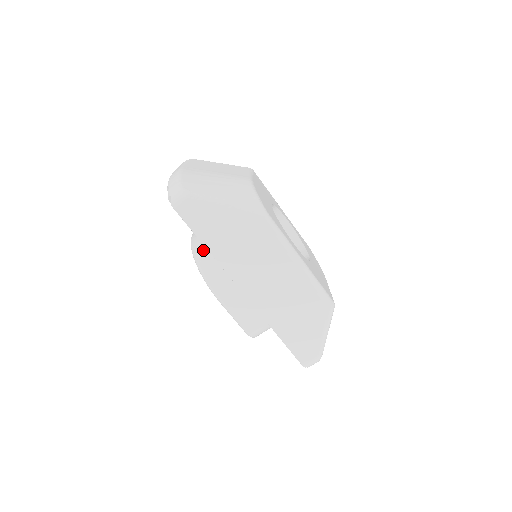
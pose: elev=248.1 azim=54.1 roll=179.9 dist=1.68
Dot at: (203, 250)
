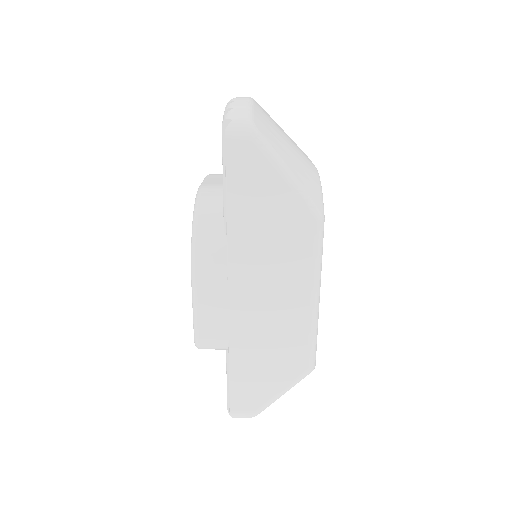
Dot at: (213, 210)
